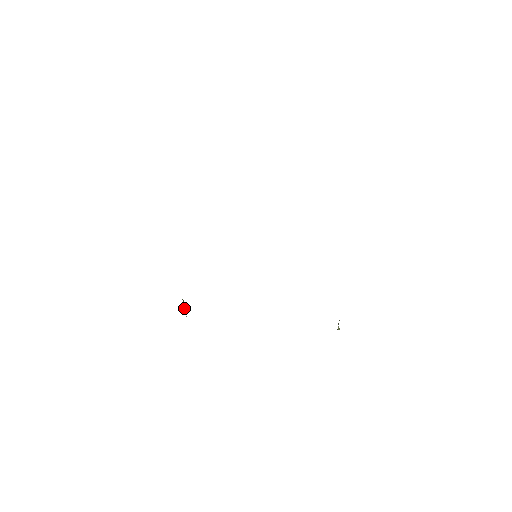
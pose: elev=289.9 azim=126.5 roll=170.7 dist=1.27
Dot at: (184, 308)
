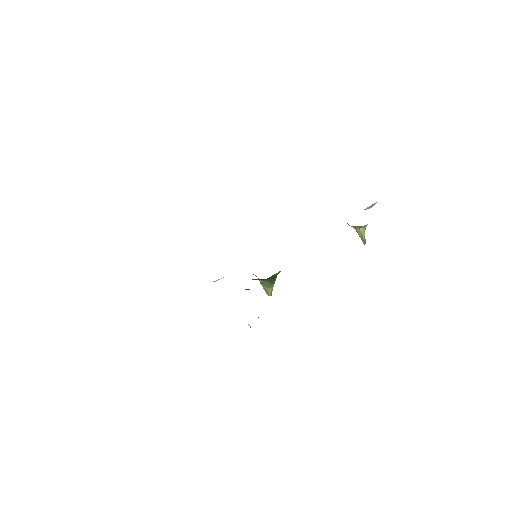
Dot at: occluded
